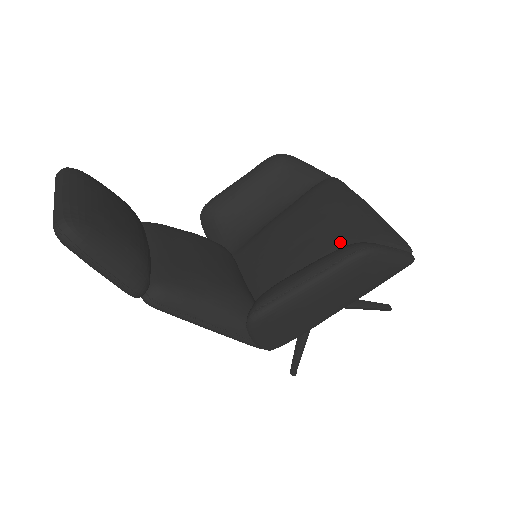
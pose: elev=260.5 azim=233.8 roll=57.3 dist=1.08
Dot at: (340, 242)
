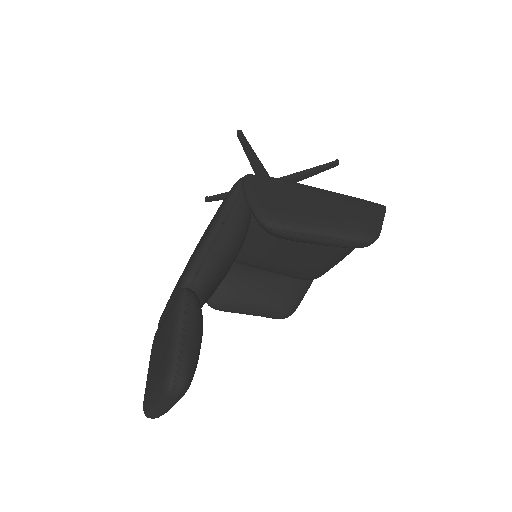
Dot at: (300, 273)
